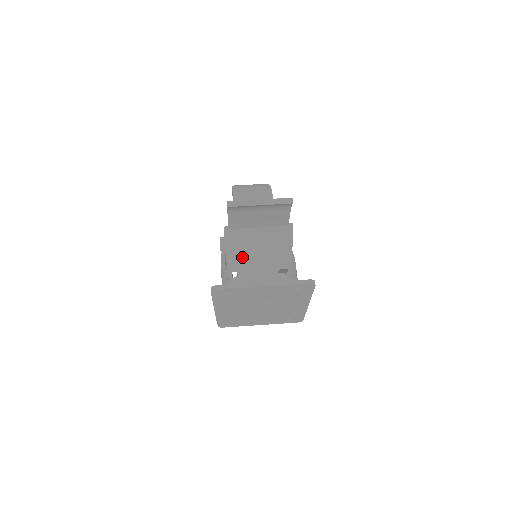
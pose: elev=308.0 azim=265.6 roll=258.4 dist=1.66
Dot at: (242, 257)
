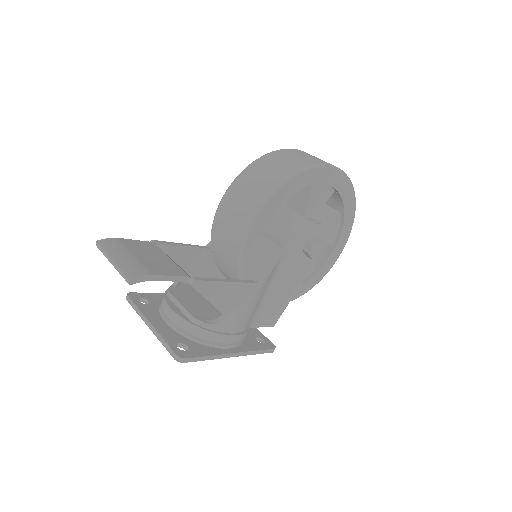
Dot at: occluded
